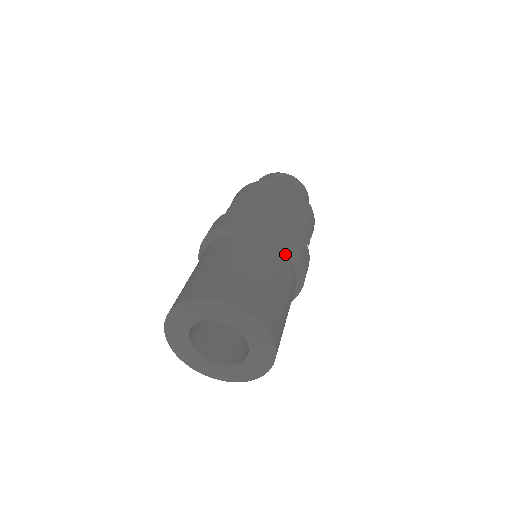
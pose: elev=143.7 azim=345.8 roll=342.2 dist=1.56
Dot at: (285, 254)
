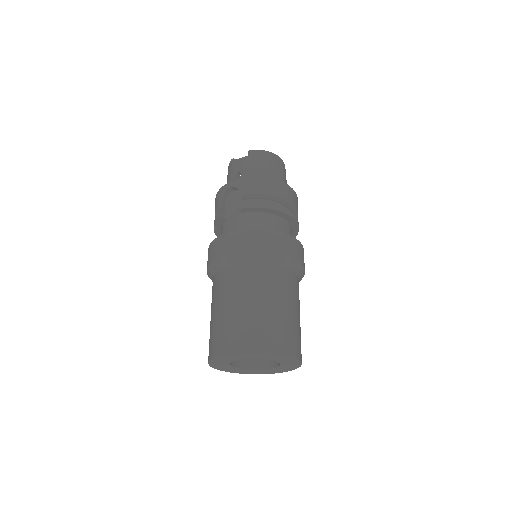
Dot at: occluded
